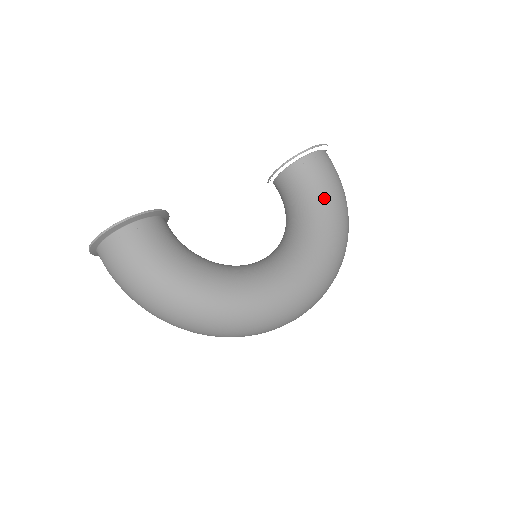
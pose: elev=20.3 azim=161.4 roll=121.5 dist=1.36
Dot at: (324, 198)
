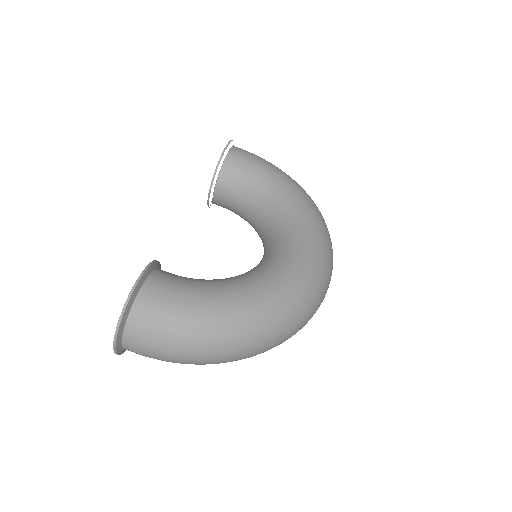
Dot at: (269, 176)
